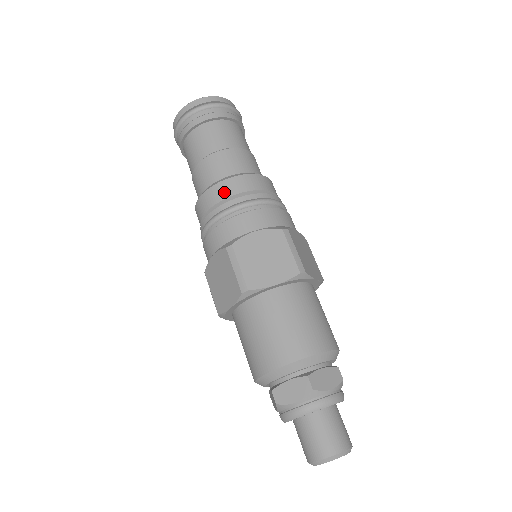
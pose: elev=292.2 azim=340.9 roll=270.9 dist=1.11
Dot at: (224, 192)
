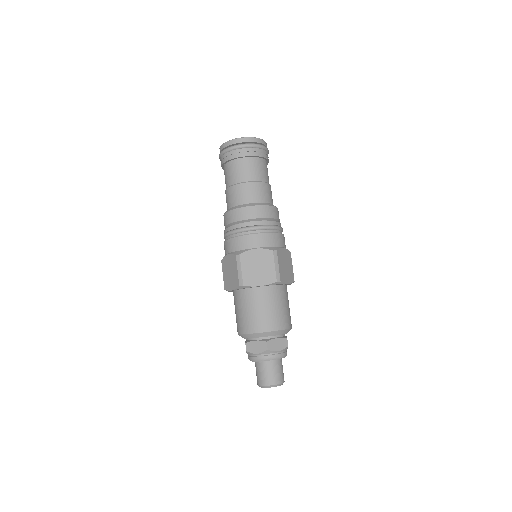
Dot at: (243, 215)
